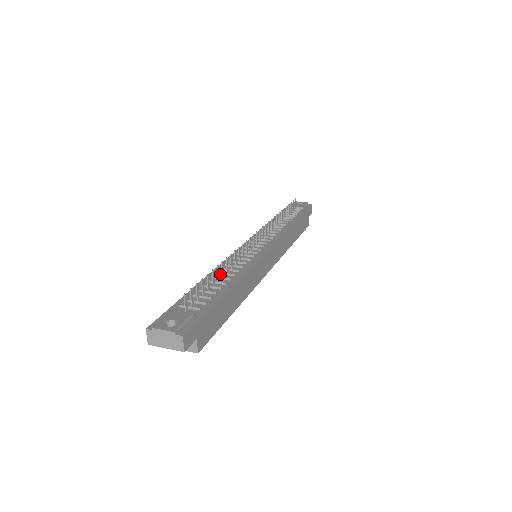
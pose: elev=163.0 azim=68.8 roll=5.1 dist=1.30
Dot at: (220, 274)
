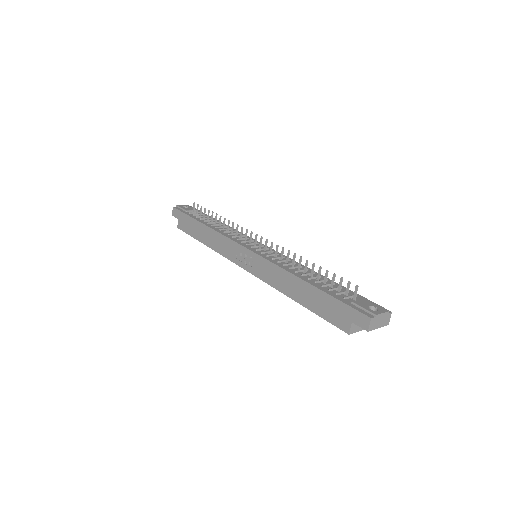
Dot at: (299, 272)
